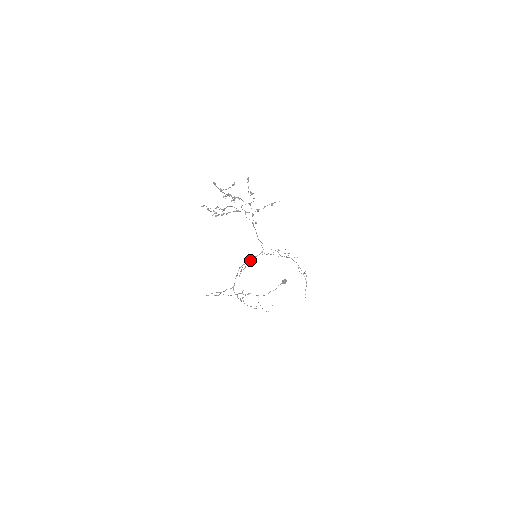
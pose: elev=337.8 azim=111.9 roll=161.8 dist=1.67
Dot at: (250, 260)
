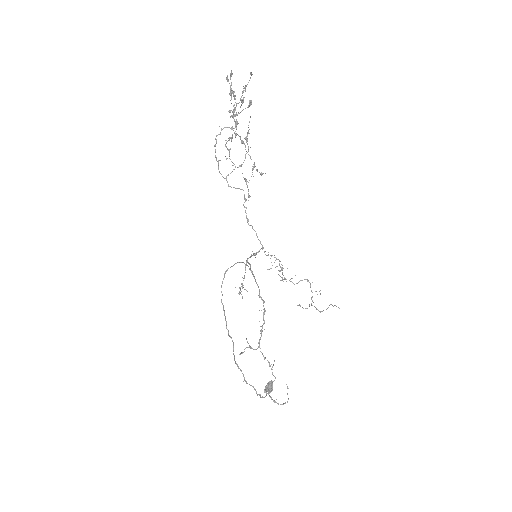
Dot at: (254, 254)
